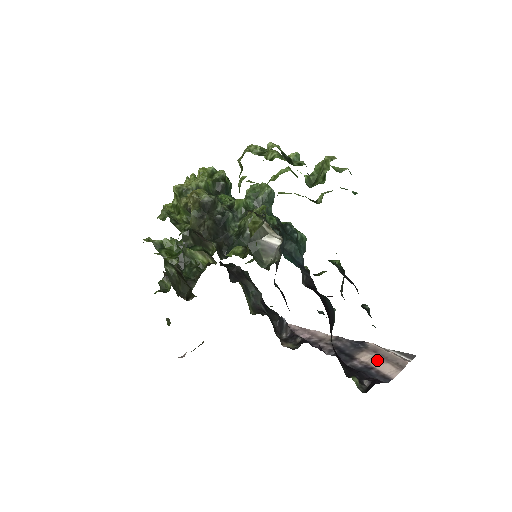
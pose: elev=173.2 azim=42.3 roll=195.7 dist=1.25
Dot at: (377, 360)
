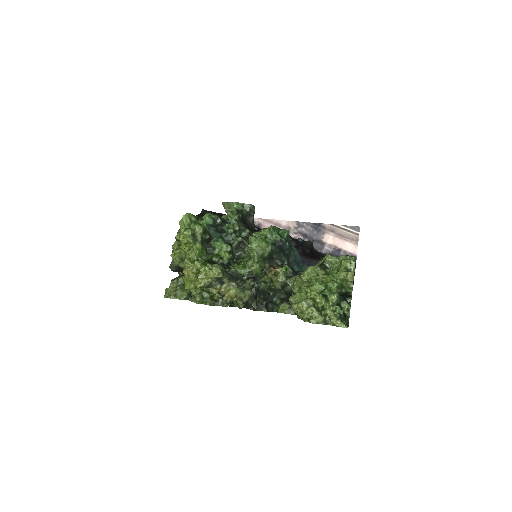
Dot at: (339, 240)
